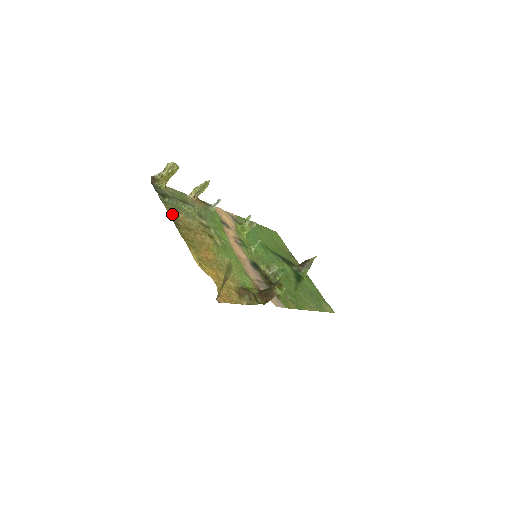
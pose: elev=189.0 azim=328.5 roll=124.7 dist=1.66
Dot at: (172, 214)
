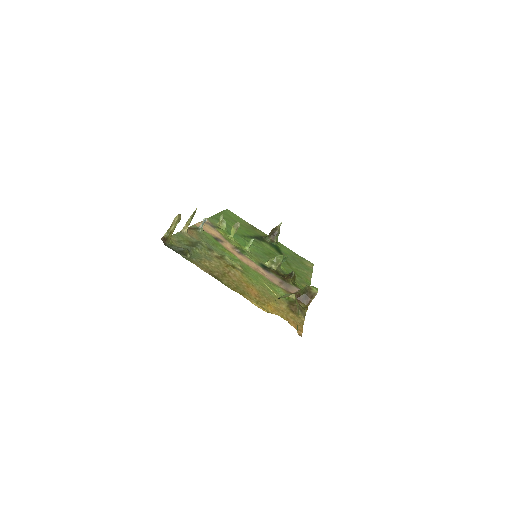
Dot at: (205, 269)
